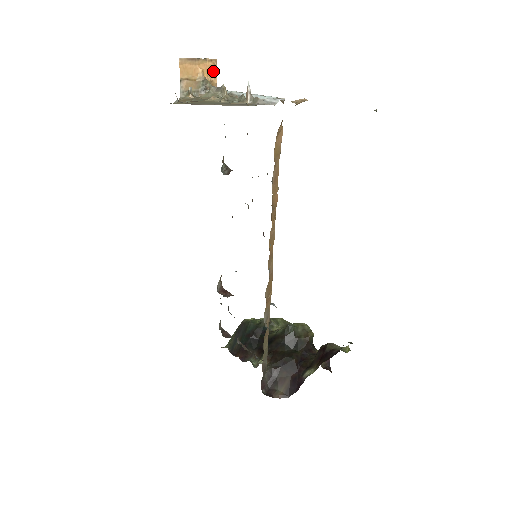
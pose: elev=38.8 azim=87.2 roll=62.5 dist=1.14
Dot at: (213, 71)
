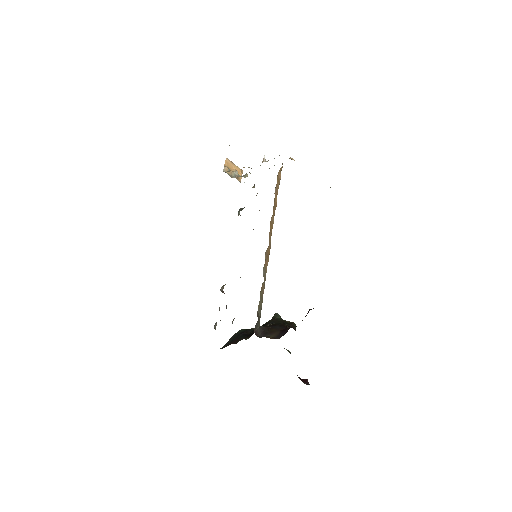
Dot at: (240, 174)
